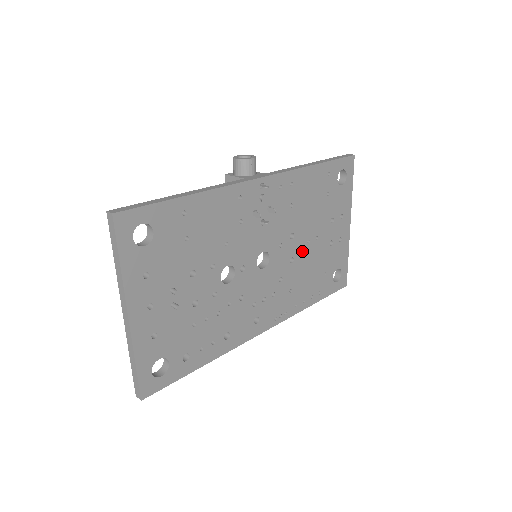
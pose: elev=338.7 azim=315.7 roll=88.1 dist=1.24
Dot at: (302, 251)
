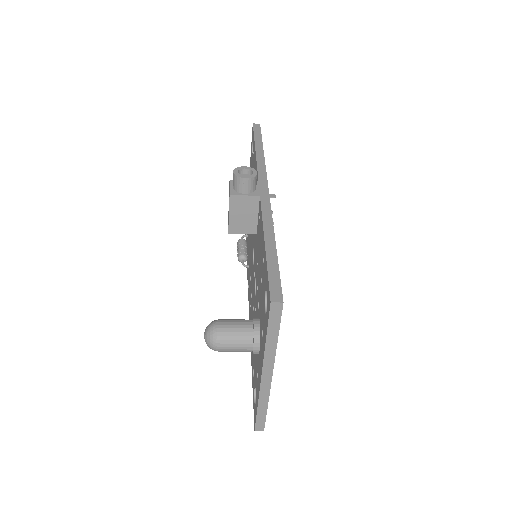
Dot at: occluded
